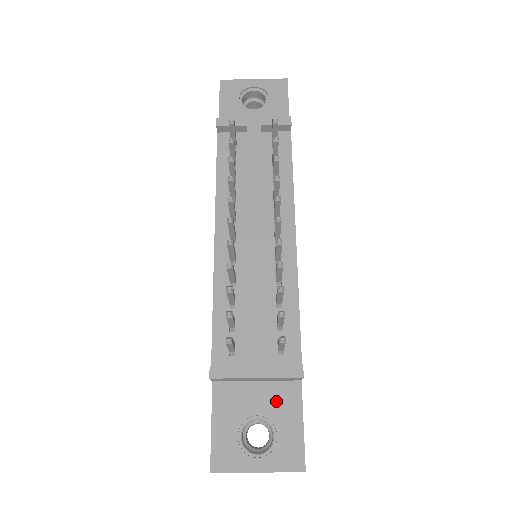
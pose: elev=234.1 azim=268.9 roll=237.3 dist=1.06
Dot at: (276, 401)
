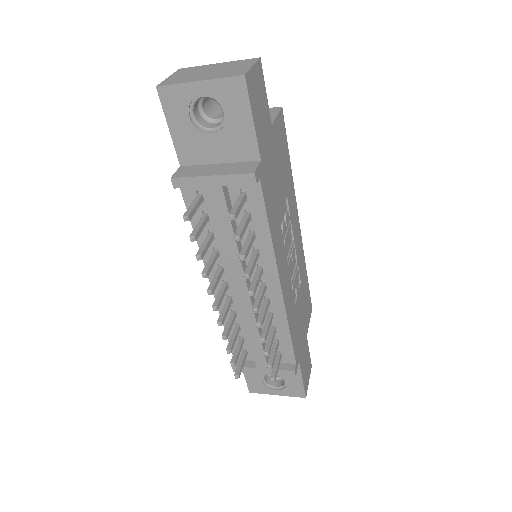
Dot at: occluded
